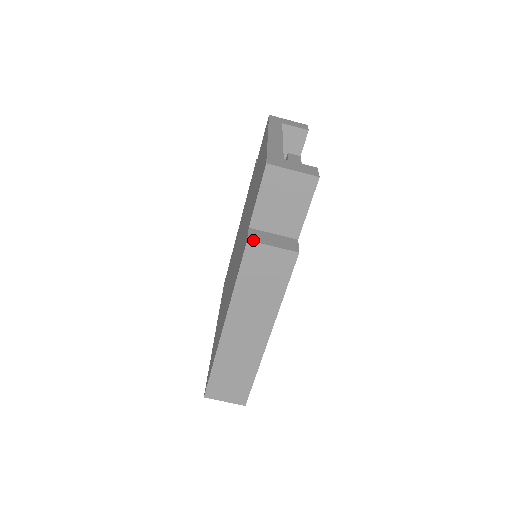
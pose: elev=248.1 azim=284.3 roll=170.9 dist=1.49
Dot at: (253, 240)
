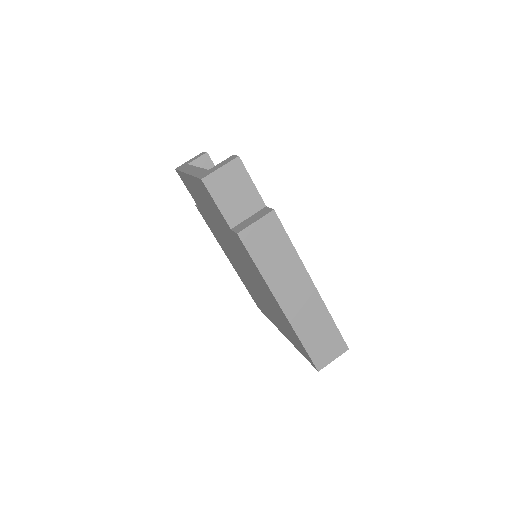
Dot at: (240, 230)
